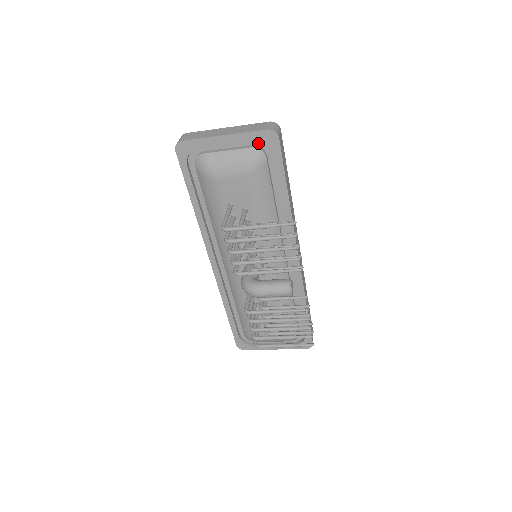
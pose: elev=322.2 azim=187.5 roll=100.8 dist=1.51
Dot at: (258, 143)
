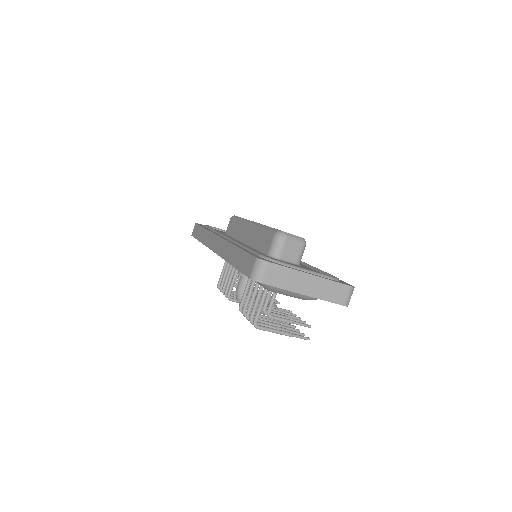
Dot at: occluded
